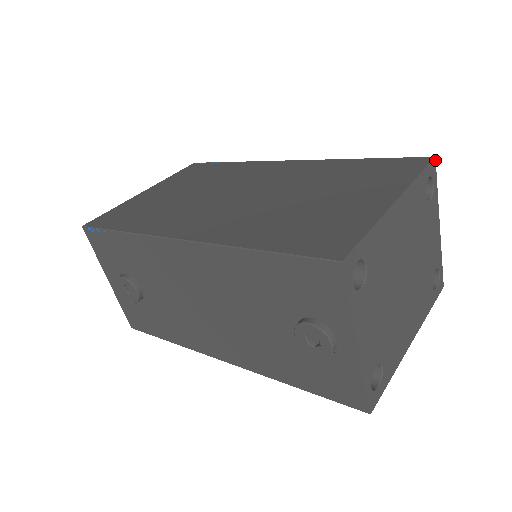
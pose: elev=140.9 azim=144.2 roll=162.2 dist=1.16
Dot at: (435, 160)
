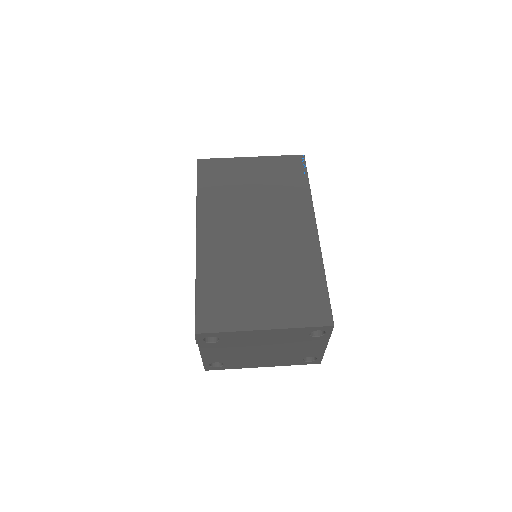
Dot at: occluded
